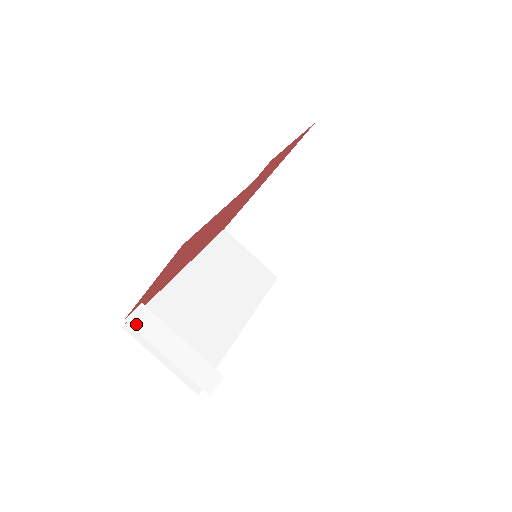
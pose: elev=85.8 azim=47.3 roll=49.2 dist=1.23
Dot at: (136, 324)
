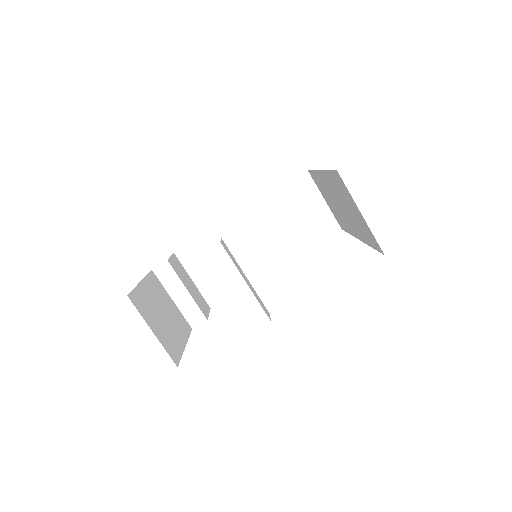
Dot at: (159, 274)
